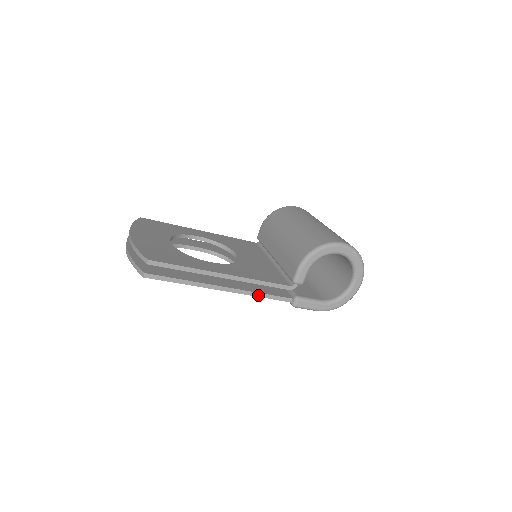
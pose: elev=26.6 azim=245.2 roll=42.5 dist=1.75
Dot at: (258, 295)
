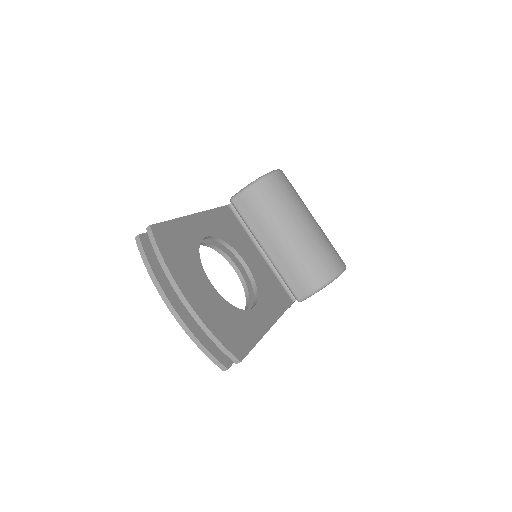
Dot at: occluded
